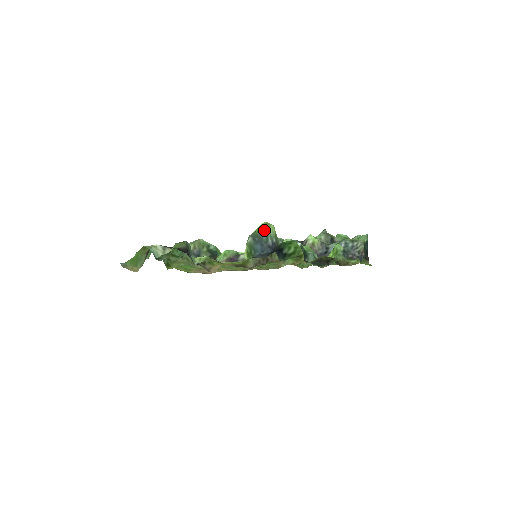
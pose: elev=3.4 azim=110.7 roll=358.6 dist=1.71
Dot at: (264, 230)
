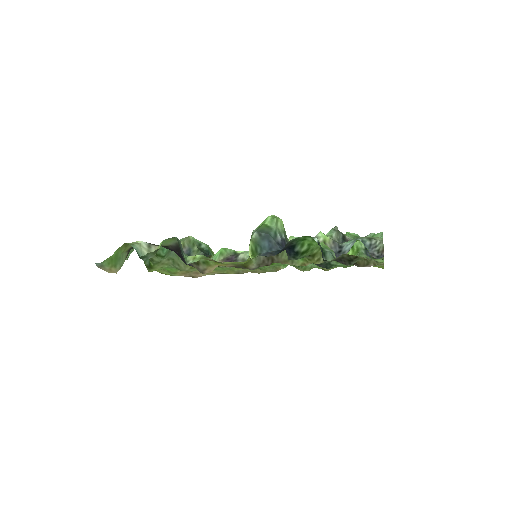
Dot at: (271, 224)
